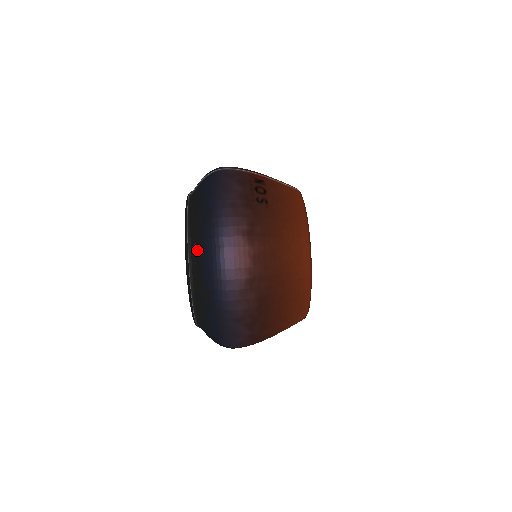
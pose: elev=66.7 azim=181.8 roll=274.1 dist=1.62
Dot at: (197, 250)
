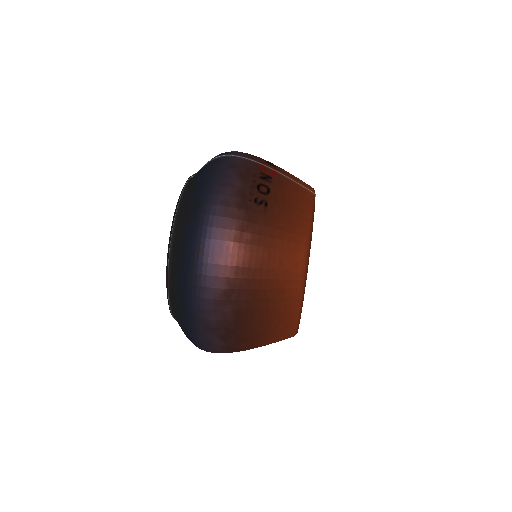
Dot at: (178, 246)
